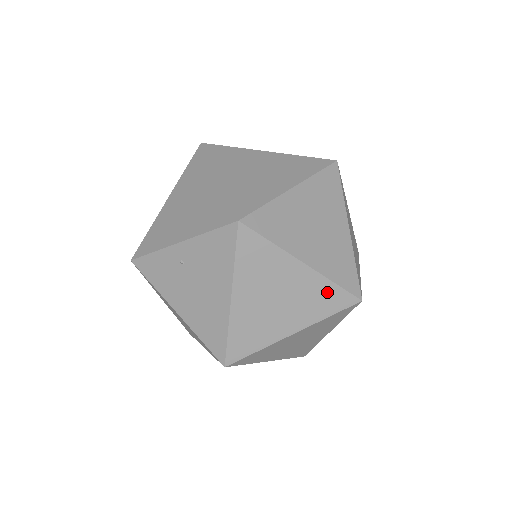
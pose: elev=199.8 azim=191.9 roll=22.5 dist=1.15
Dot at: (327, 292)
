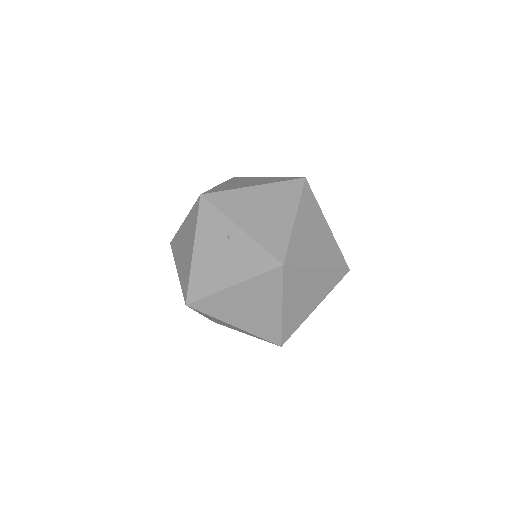
Dot at: (273, 328)
